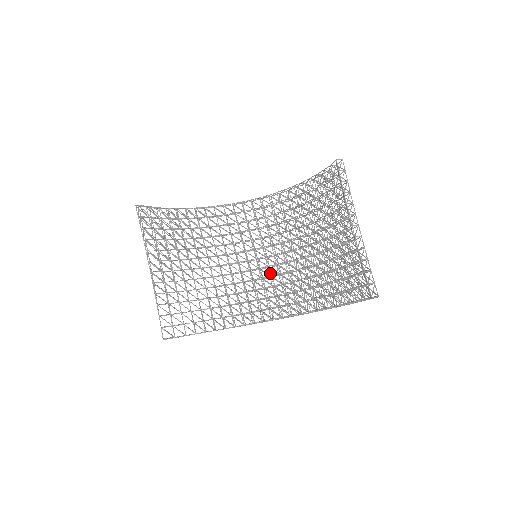
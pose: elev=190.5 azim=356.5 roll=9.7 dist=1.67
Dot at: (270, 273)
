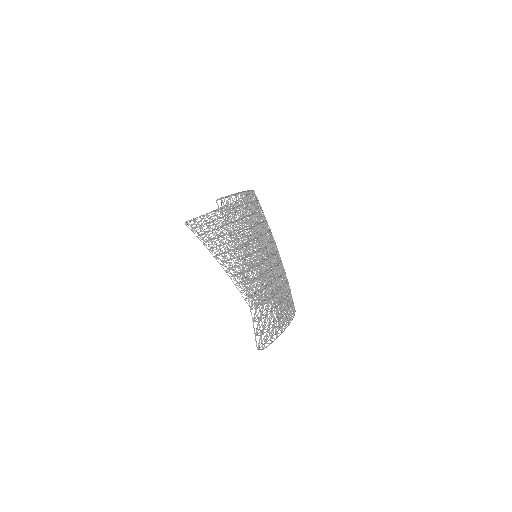
Dot at: occluded
